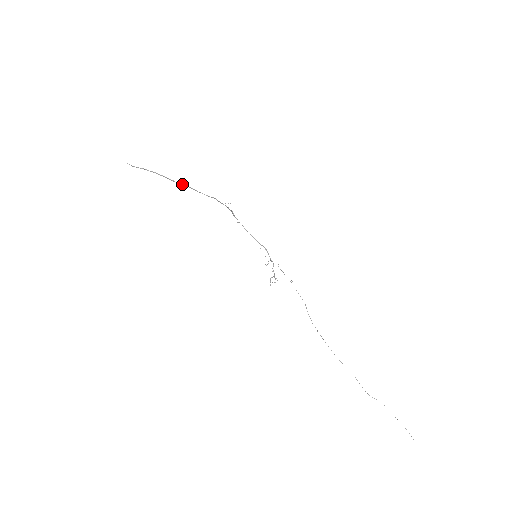
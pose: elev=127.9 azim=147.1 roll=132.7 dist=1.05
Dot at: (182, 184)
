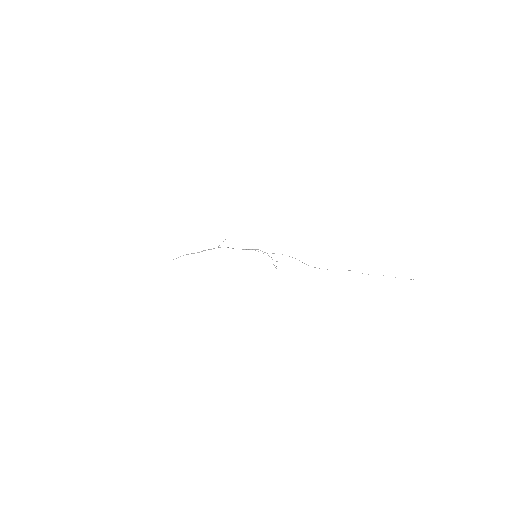
Dot at: occluded
